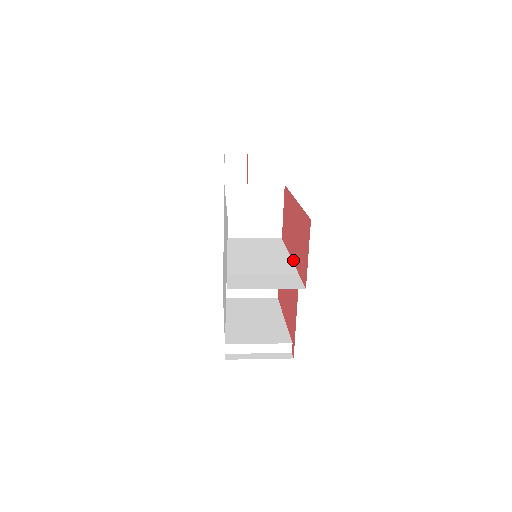
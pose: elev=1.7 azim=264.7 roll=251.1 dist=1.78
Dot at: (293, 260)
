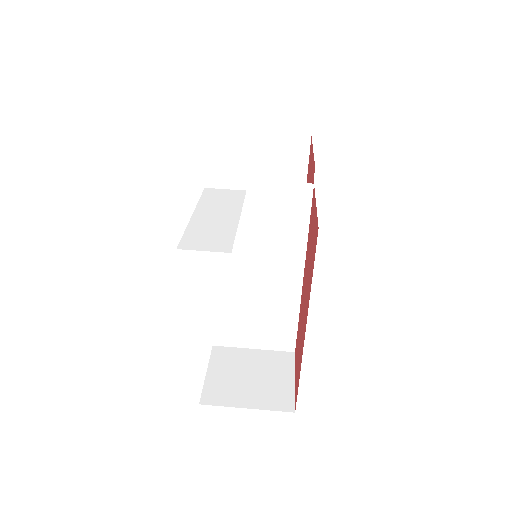
Dot at: (302, 288)
